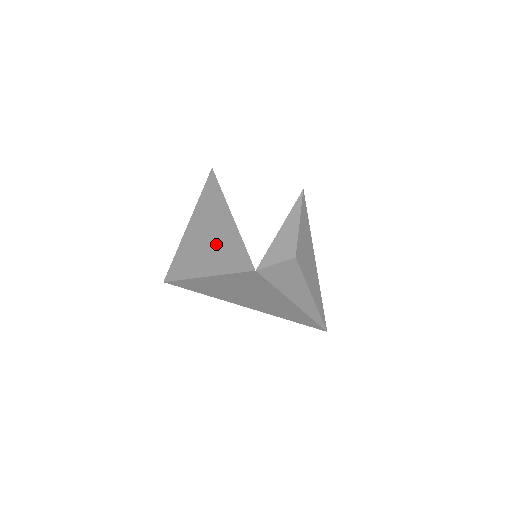
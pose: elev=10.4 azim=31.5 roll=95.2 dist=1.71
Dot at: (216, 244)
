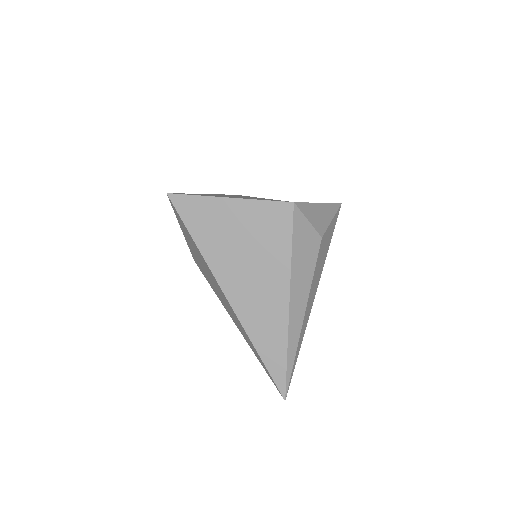
Dot at: occluded
